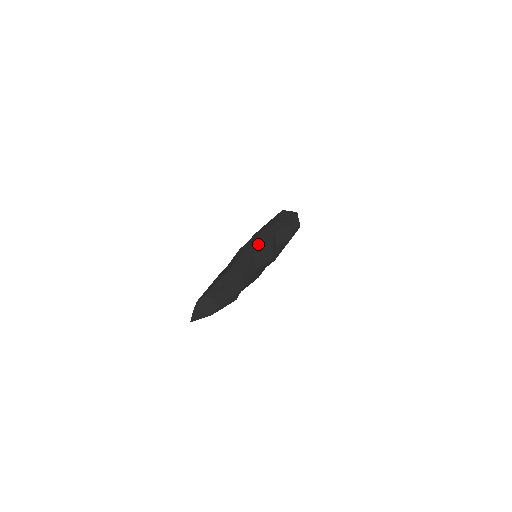
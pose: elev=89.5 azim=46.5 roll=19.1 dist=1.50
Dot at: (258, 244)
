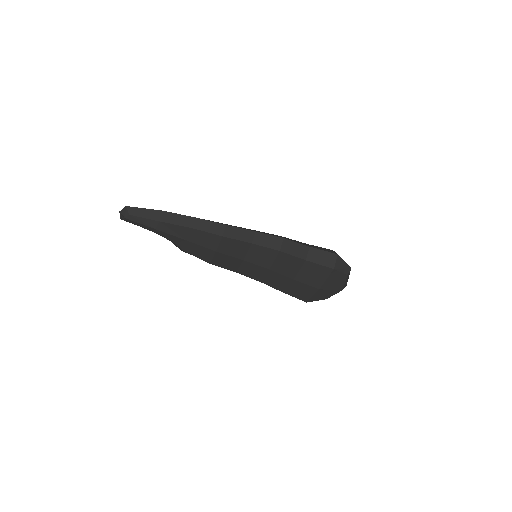
Dot at: occluded
